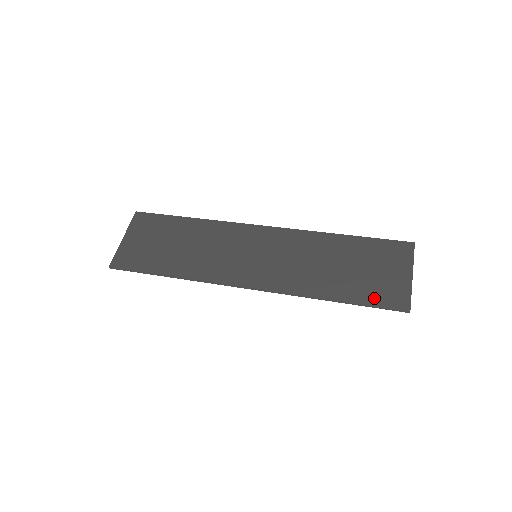
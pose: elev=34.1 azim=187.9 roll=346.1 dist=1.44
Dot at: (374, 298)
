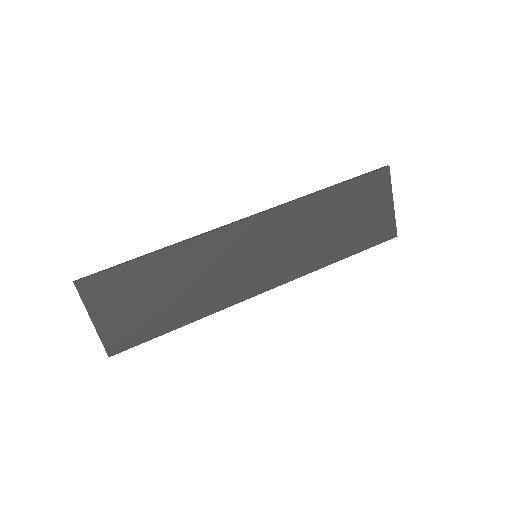
Dot at: (371, 240)
